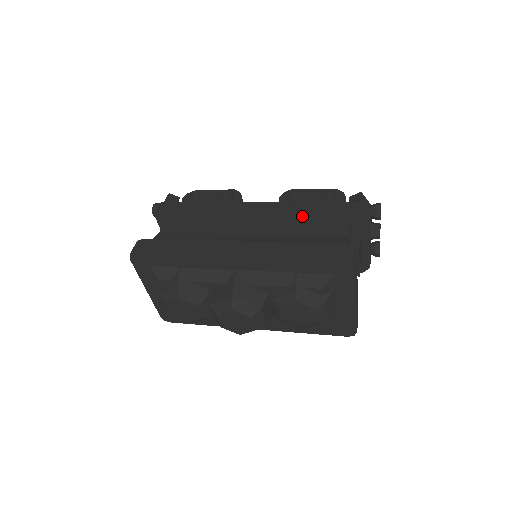
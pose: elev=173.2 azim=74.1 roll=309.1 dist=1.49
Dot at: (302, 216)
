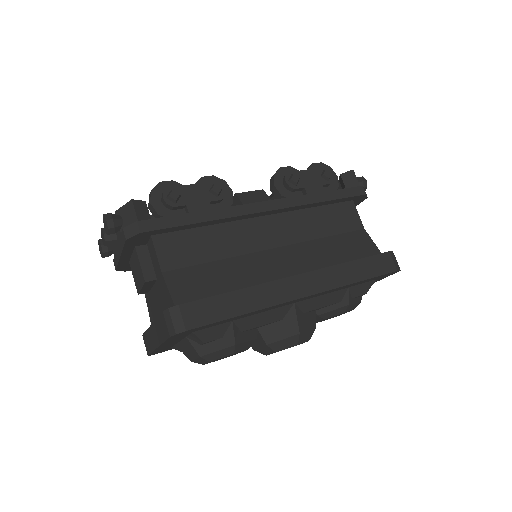
Dot at: (313, 209)
